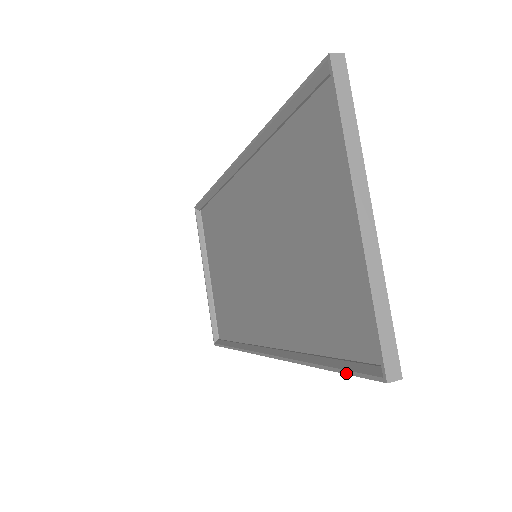
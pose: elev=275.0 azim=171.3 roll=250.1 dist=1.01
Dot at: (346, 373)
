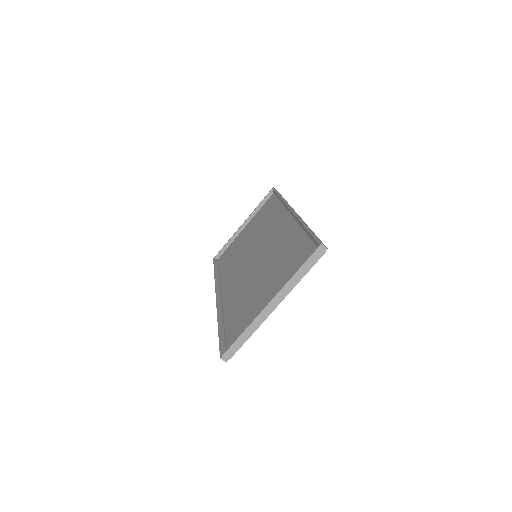
Dot at: (219, 341)
